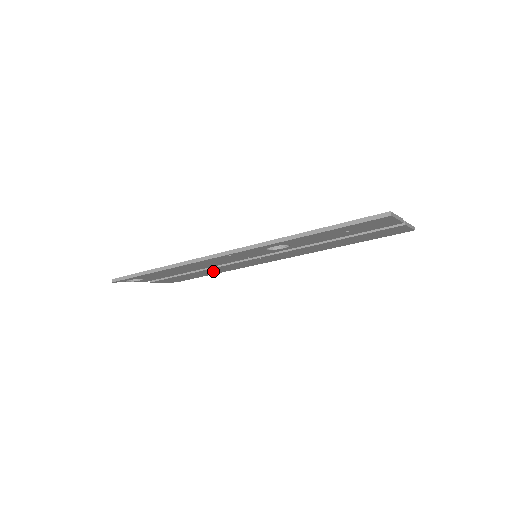
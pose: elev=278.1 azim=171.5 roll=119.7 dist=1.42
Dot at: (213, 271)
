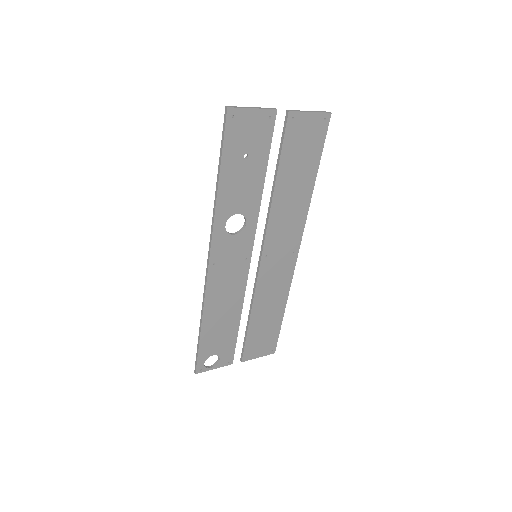
Dot at: (269, 309)
